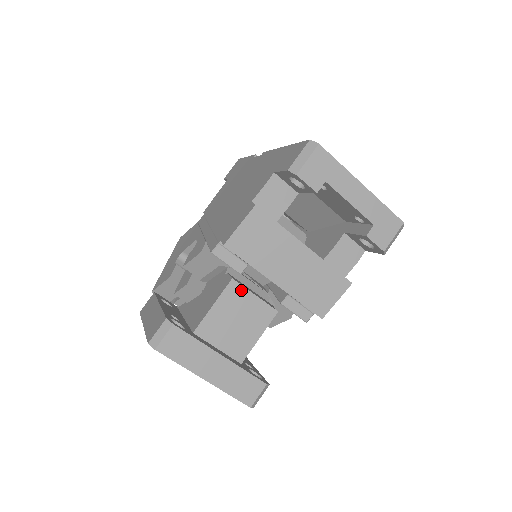
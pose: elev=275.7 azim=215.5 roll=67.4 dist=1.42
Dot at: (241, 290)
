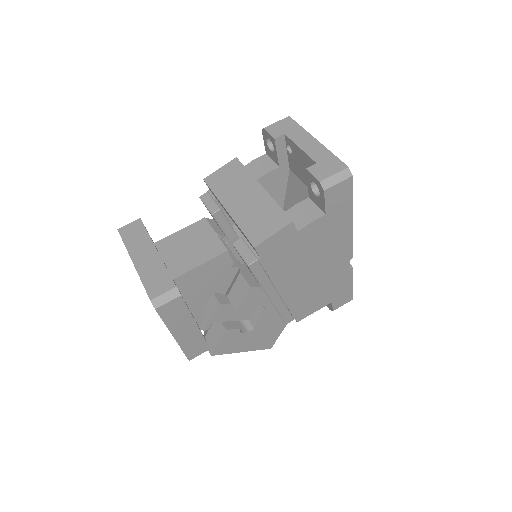
Dot at: (207, 227)
